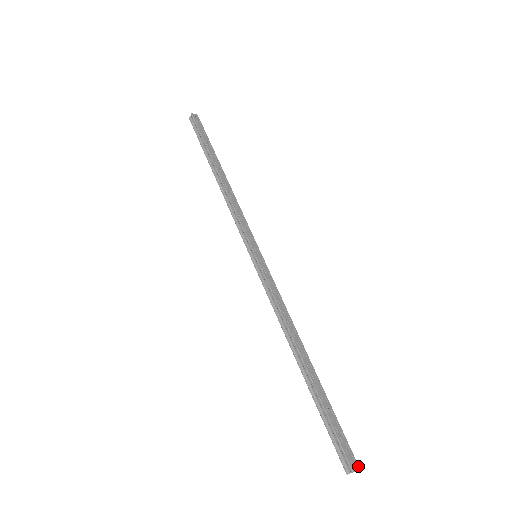
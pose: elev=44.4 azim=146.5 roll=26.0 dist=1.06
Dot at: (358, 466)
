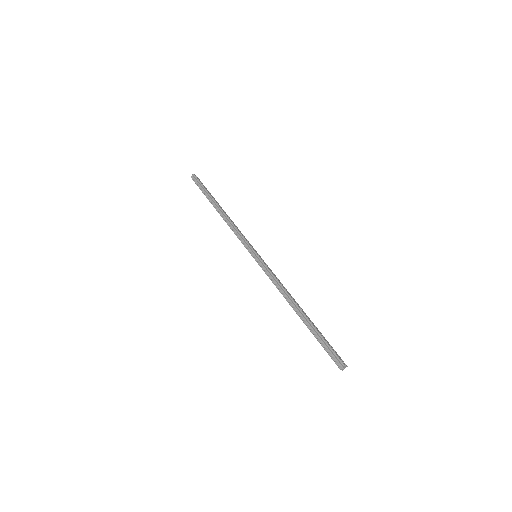
Dot at: (346, 365)
